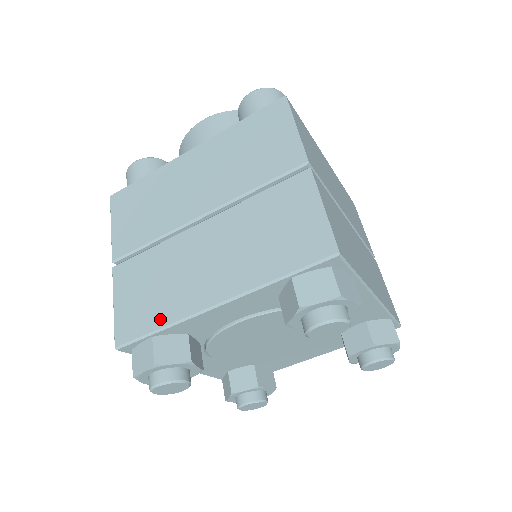
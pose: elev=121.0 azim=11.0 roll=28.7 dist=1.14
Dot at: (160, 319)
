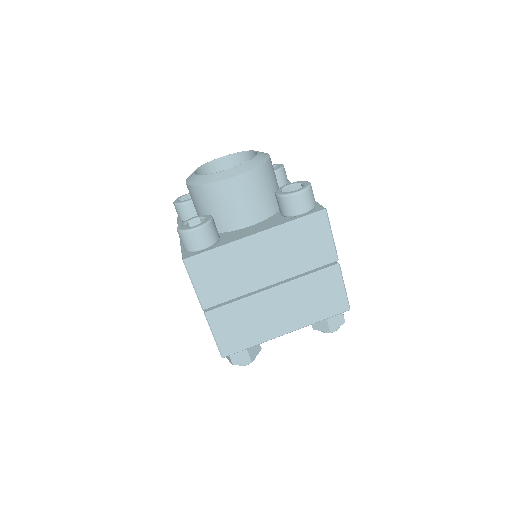
Dot at: occluded
